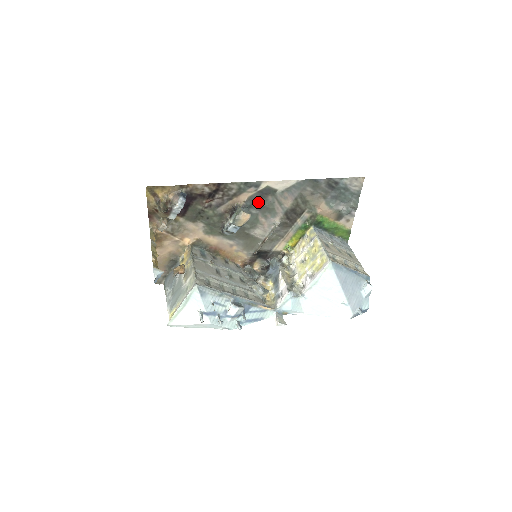
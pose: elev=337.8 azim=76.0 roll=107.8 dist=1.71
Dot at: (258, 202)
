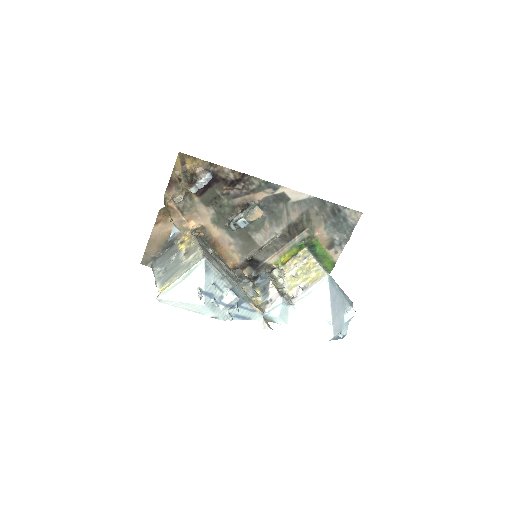
Dot at: (270, 206)
